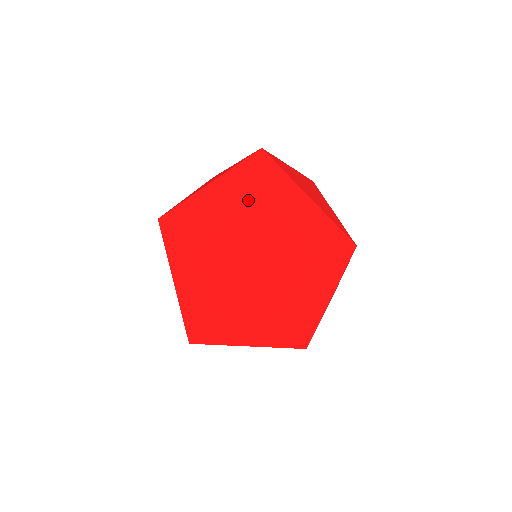
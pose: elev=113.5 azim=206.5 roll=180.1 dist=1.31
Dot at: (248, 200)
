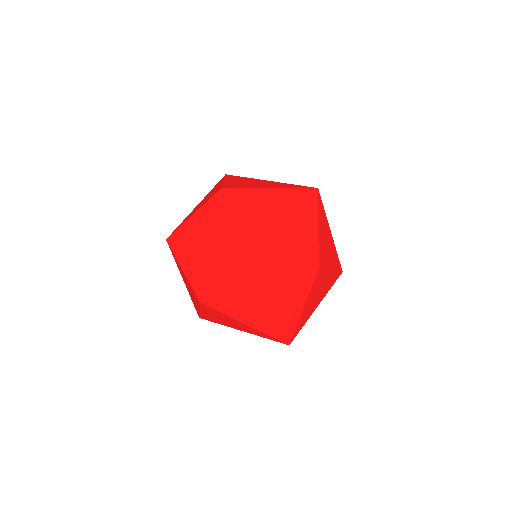
Dot at: (256, 229)
